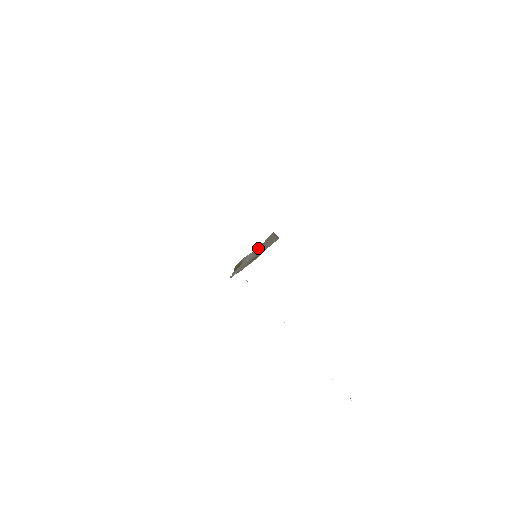
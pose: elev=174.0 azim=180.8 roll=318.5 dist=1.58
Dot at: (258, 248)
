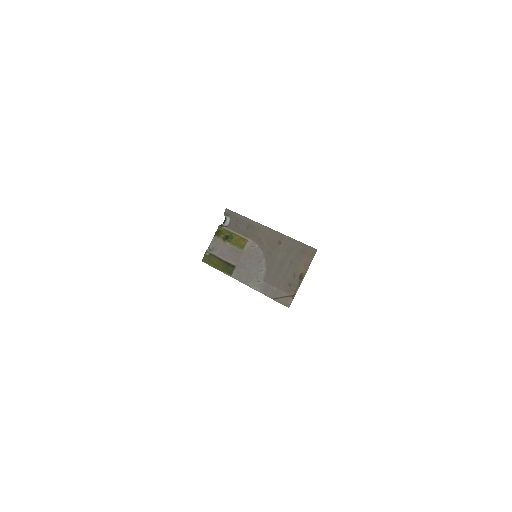
Dot at: (226, 235)
